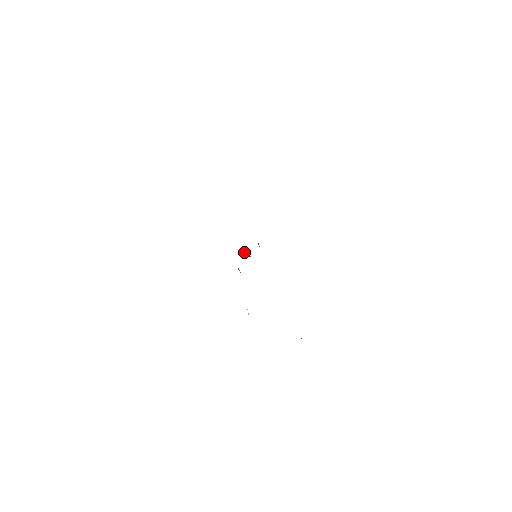
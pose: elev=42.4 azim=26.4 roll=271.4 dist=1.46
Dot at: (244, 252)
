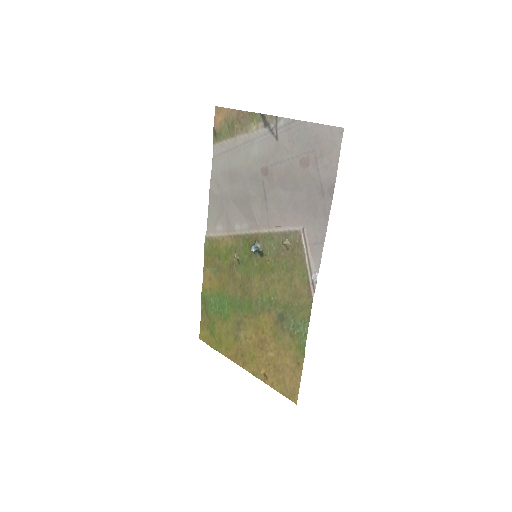
Dot at: (255, 246)
